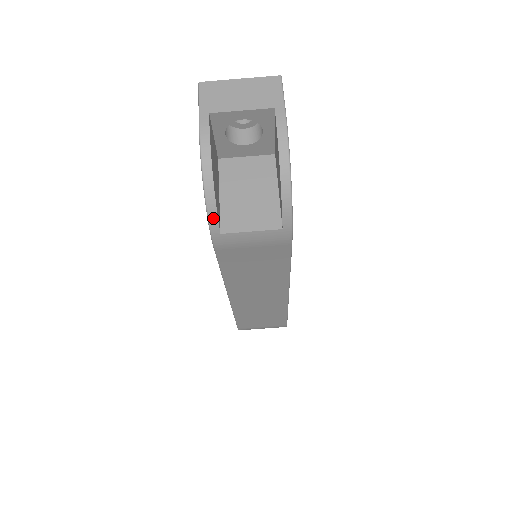
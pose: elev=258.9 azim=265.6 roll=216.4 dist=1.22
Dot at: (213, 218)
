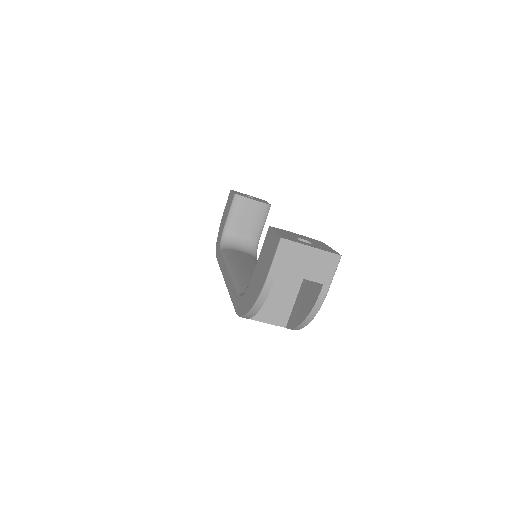
Dot at: (246, 318)
